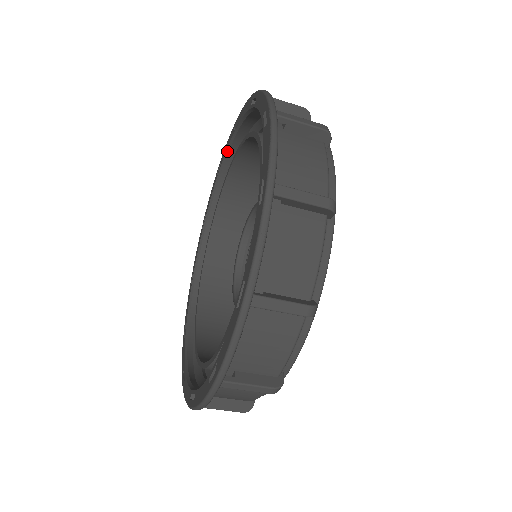
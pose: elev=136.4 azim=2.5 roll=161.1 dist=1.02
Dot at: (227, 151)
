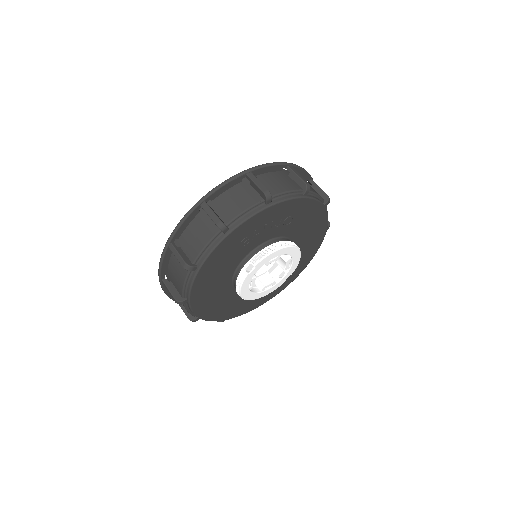
Dot at: occluded
